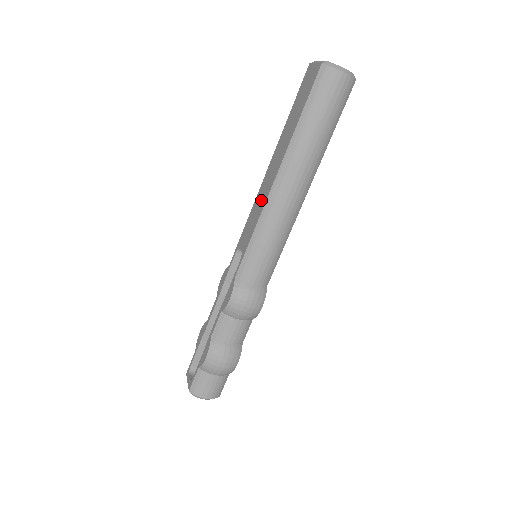
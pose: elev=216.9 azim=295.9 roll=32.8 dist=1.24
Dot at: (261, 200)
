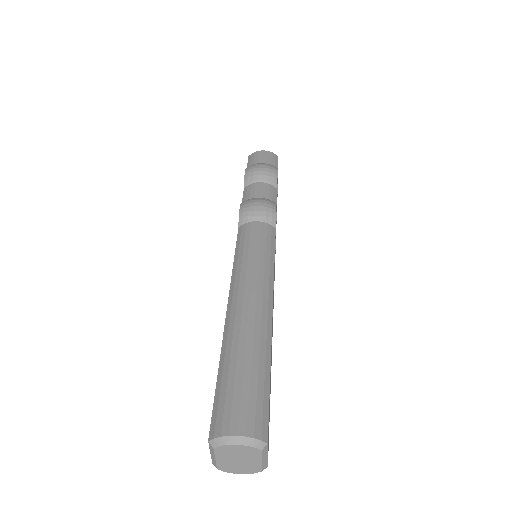
Dot at: occluded
